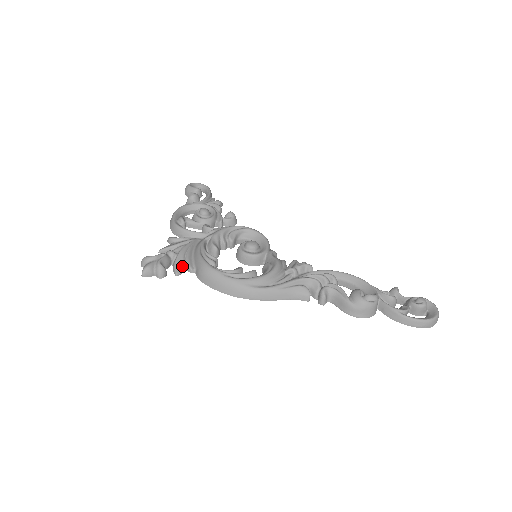
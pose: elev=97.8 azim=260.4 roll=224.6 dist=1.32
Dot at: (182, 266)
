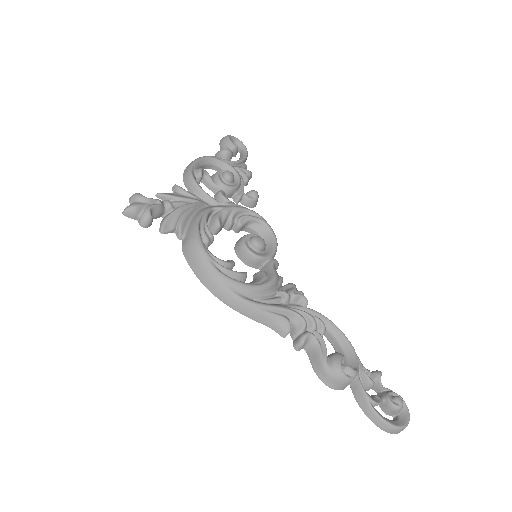
Dot at: (172, 225)
